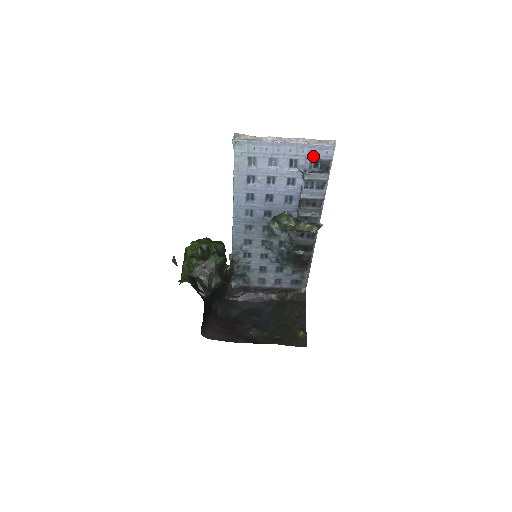
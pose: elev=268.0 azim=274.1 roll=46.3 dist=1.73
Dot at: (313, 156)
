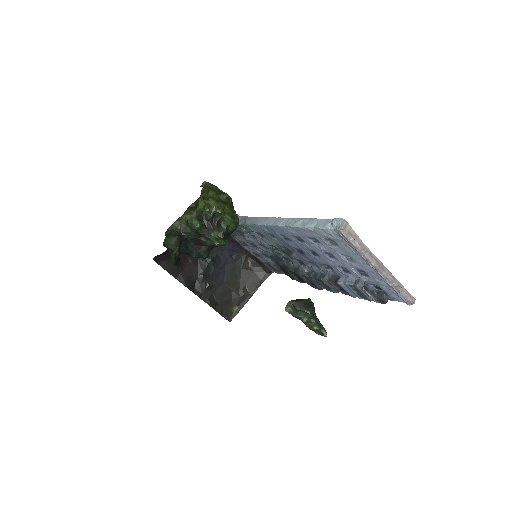
Dot at: (384, 287)
